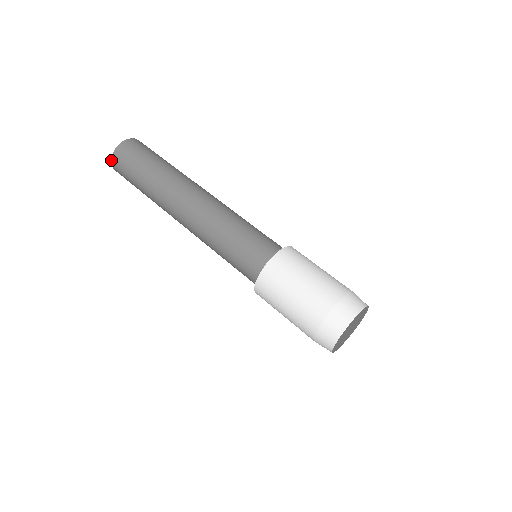
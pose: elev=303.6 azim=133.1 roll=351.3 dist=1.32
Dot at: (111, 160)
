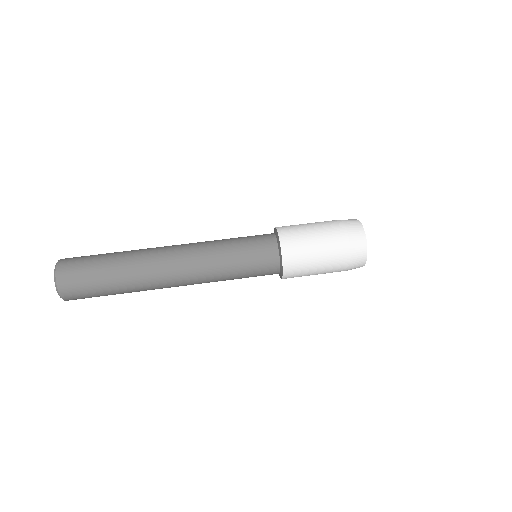
Dot at: (55, 277)
